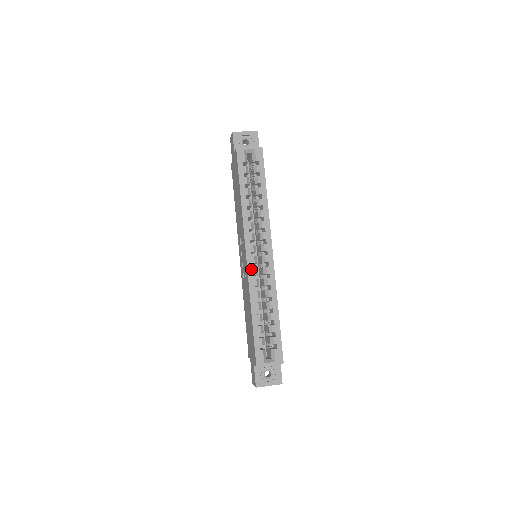
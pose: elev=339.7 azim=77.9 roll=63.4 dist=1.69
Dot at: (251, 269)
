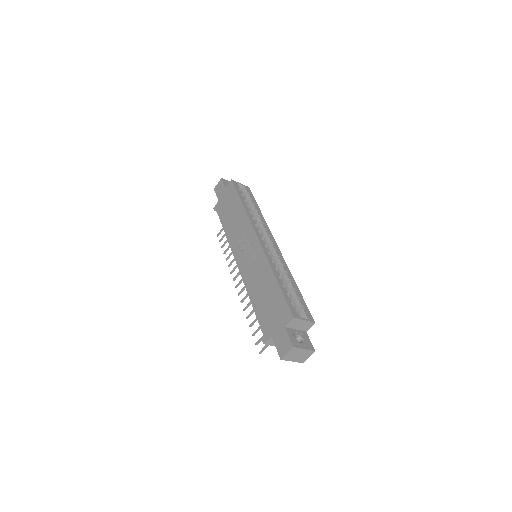
Dot at: (265, 248)
